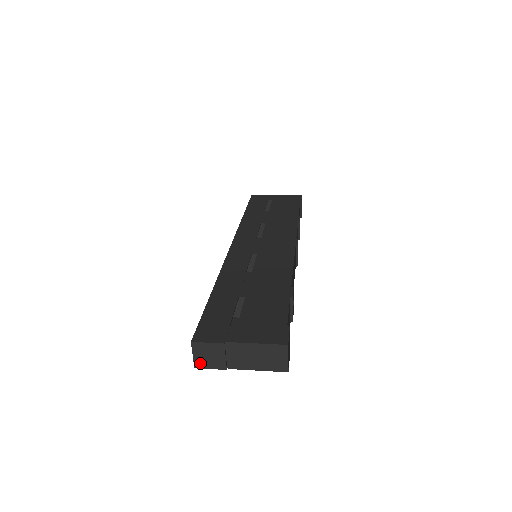
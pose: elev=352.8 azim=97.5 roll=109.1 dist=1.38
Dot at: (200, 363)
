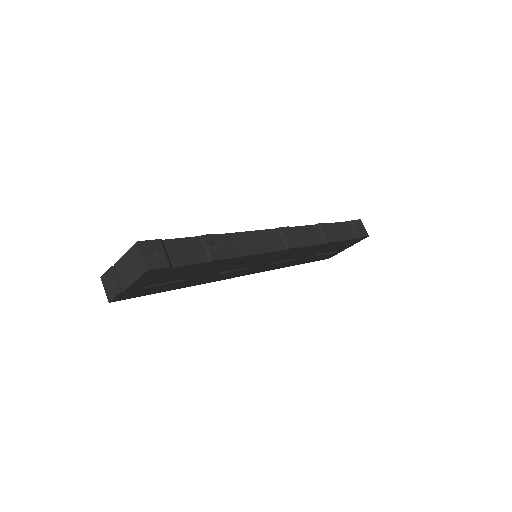
Dot at: (109, 295)
